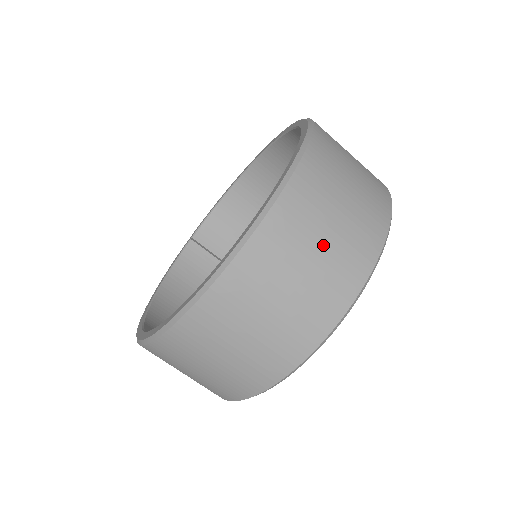
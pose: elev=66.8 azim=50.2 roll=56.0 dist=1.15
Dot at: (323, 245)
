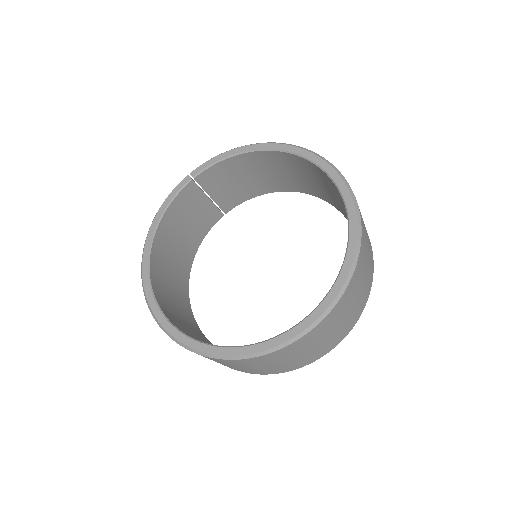
Dot at: (324, 340)
